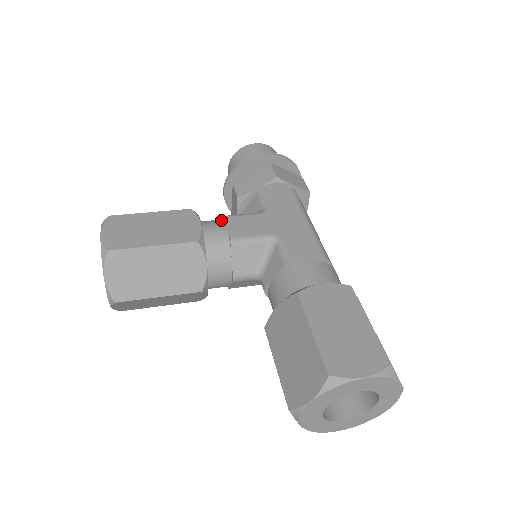
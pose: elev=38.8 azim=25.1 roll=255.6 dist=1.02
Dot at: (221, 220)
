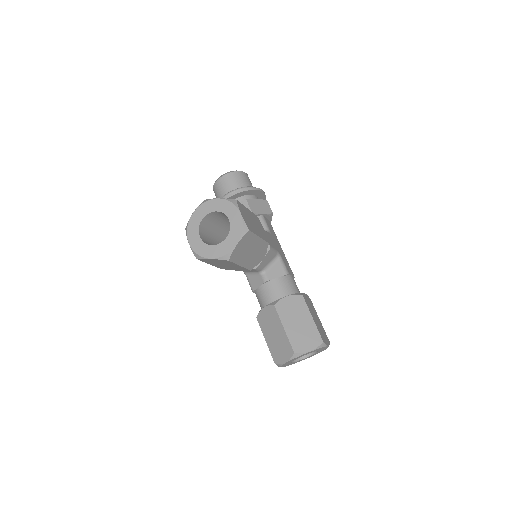
Dot at: occluded
